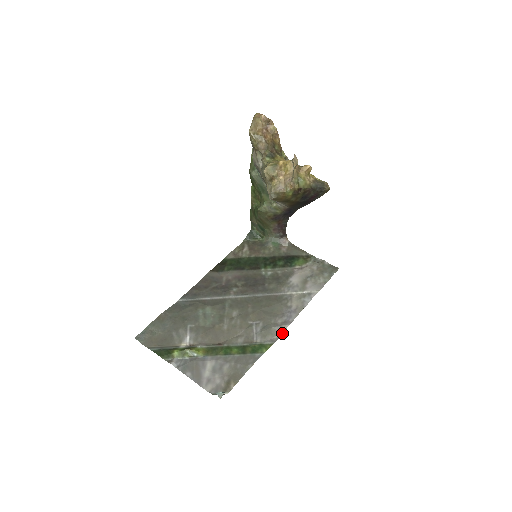
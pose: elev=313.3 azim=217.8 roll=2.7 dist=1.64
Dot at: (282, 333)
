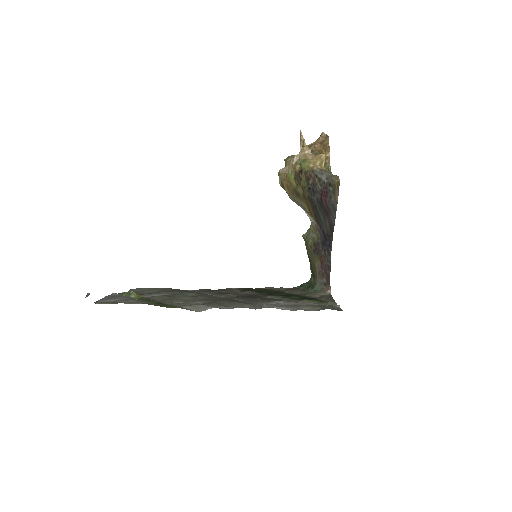
Dot at: (203, 310)
